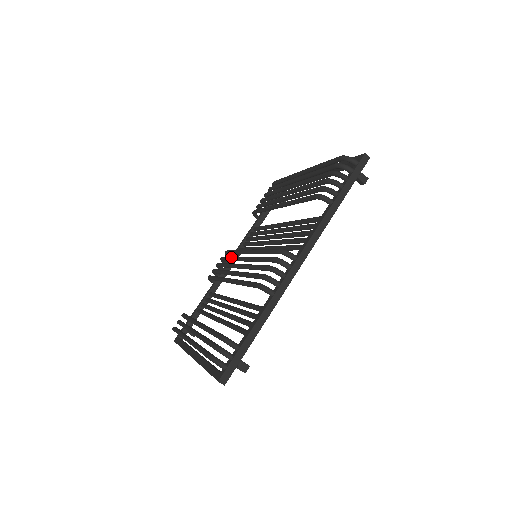
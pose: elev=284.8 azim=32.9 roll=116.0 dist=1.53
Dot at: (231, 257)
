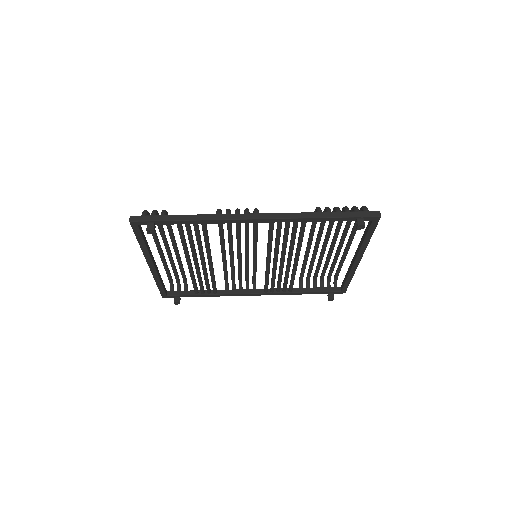
Dot at: occluded
